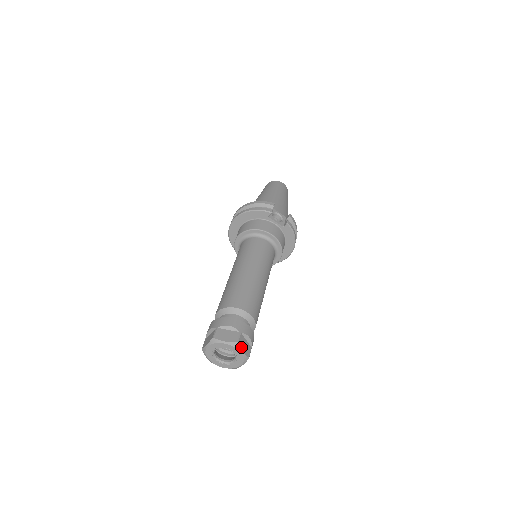
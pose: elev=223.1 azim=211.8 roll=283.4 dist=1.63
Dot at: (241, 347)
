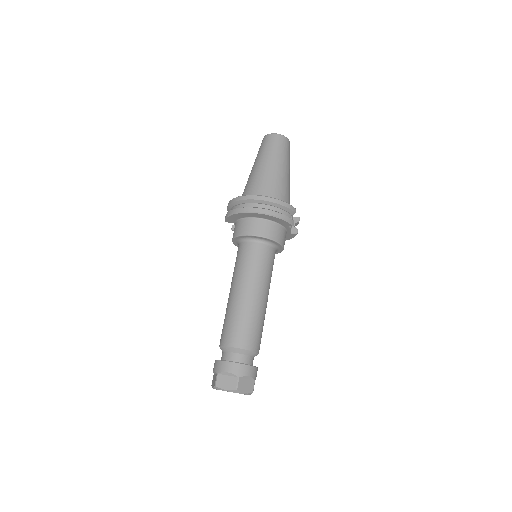
Dot at: occluded
